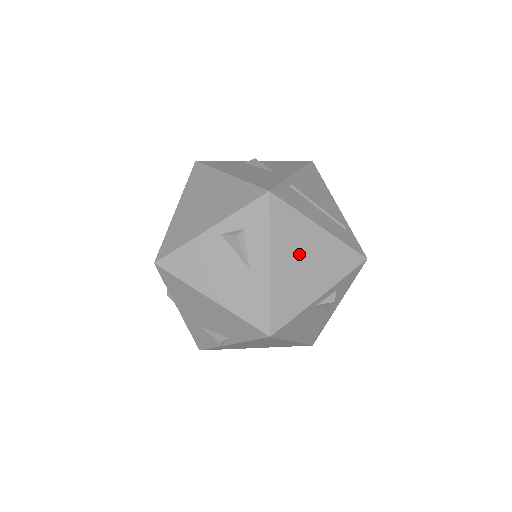
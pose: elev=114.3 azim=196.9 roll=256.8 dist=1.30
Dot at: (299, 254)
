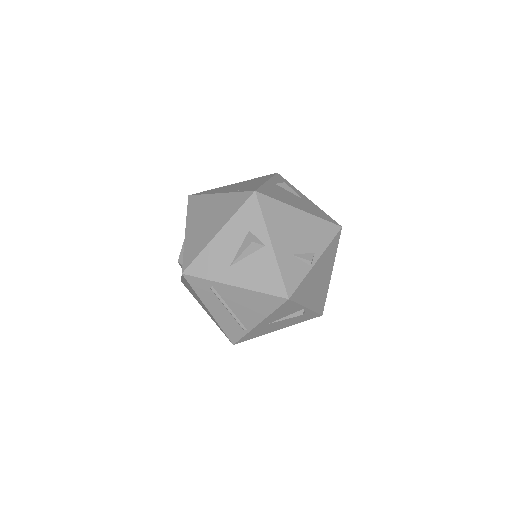
Dot at: occluded
